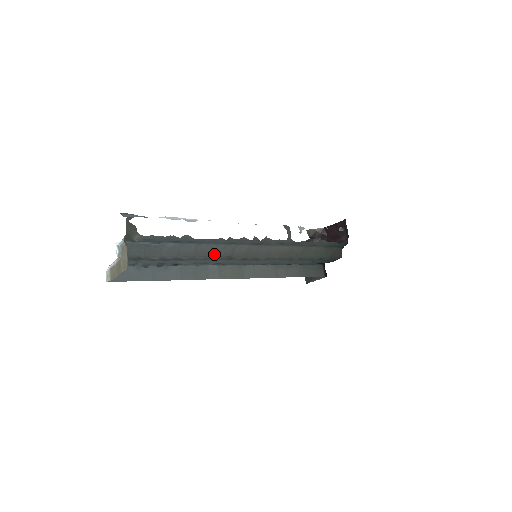
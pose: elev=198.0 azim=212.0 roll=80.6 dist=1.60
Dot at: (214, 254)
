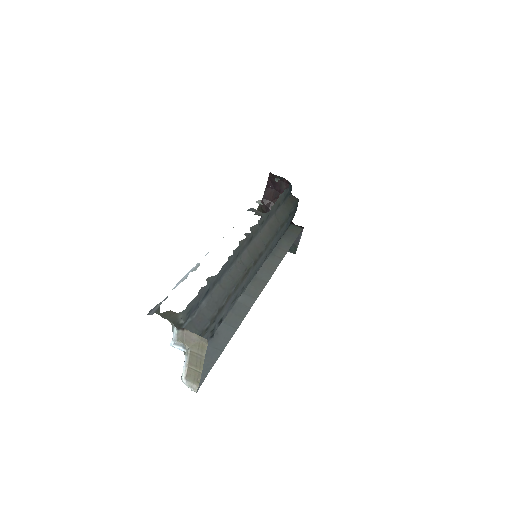
Dot at: (237, 277)
